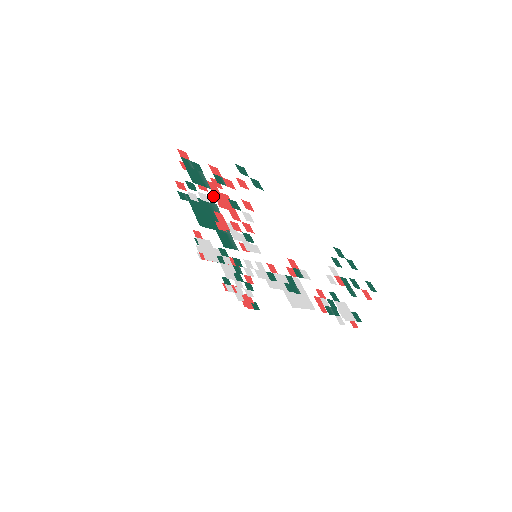
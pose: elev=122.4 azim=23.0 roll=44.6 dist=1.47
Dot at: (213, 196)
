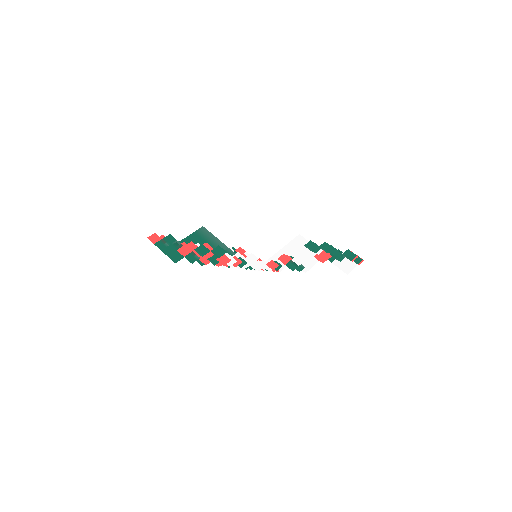
Dot at: occluded
